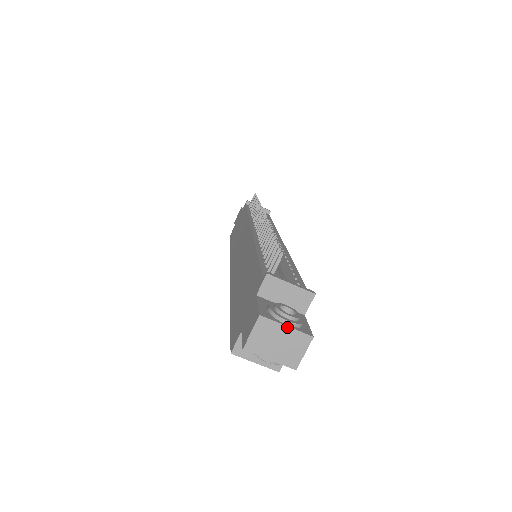
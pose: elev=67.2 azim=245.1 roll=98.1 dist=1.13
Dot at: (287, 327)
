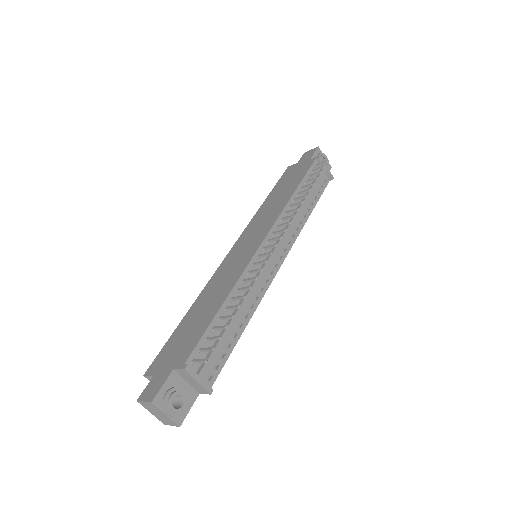
Dot at: (166, 415)
